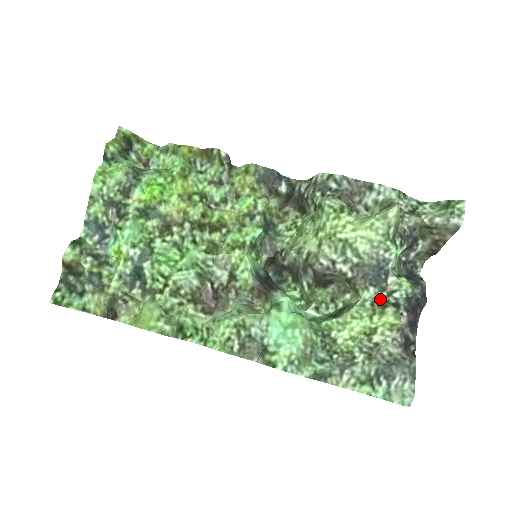
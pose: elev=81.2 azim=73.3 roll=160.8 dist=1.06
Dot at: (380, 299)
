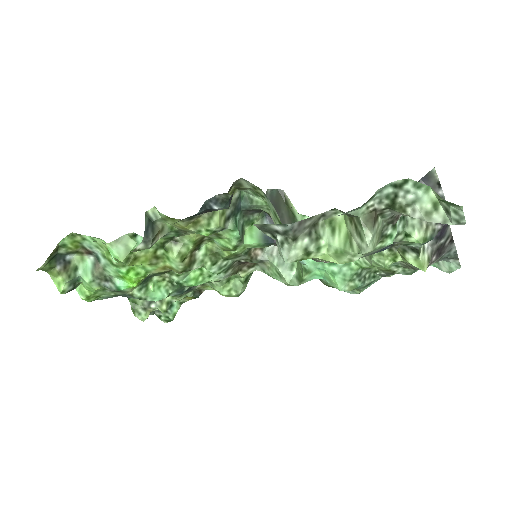
Dot at: occluded
